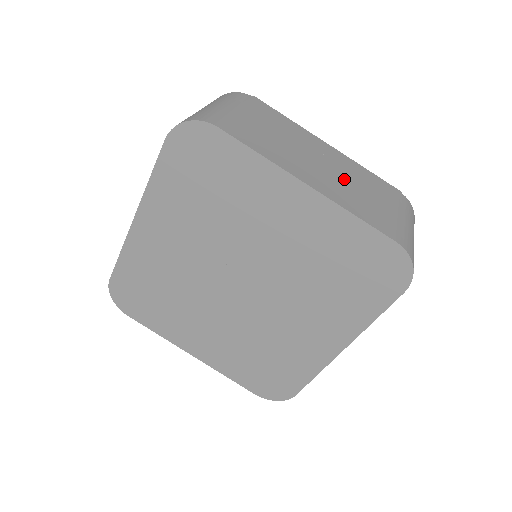
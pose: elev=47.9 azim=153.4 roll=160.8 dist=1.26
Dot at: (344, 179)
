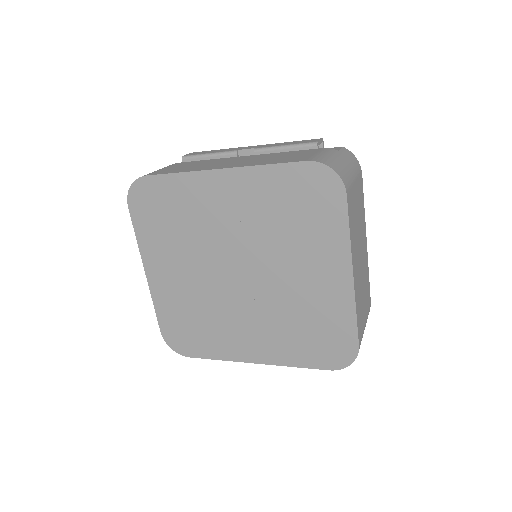
Dot at: (362, 278)
